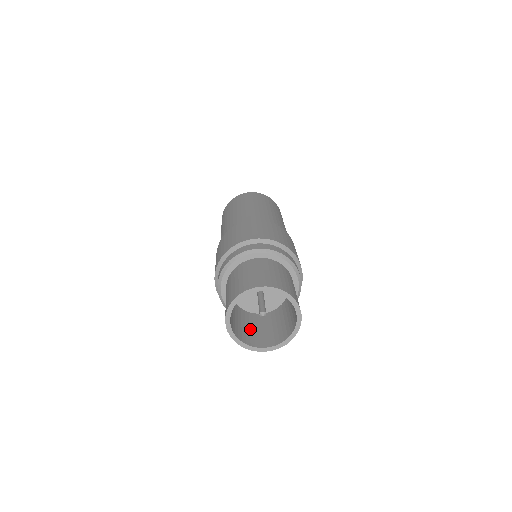
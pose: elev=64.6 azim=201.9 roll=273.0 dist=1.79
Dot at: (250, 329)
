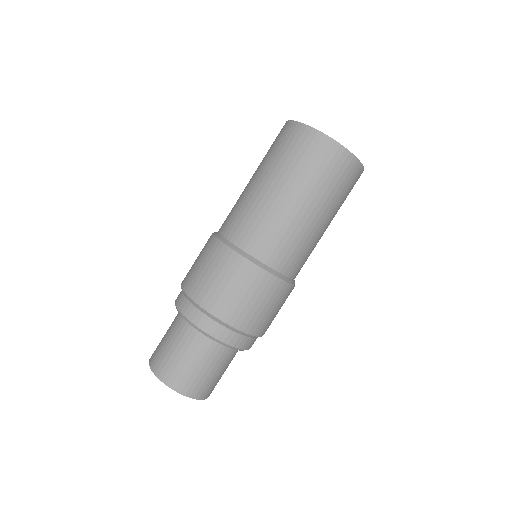
Dot at: occluded
